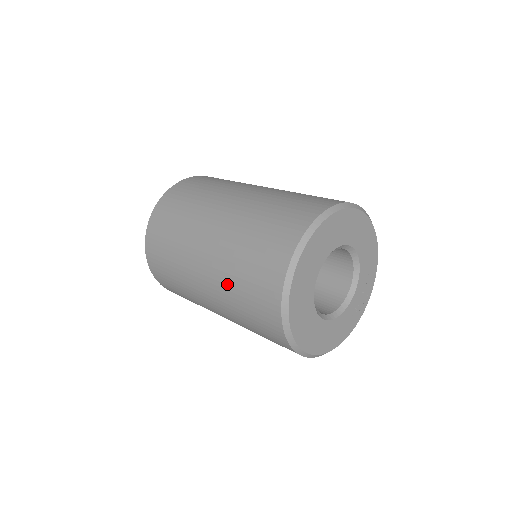
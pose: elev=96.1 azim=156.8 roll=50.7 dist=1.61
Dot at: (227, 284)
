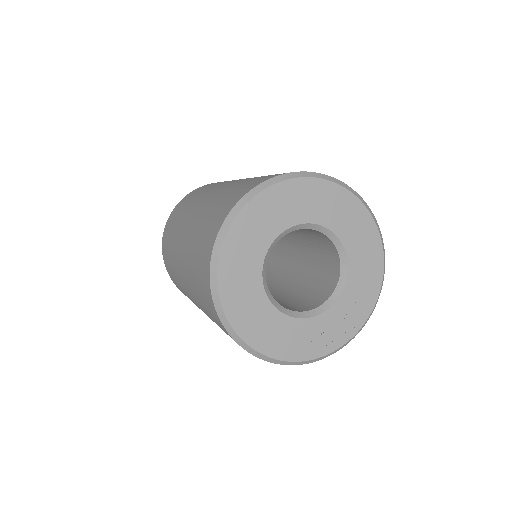
Dot at: (197, 224)
